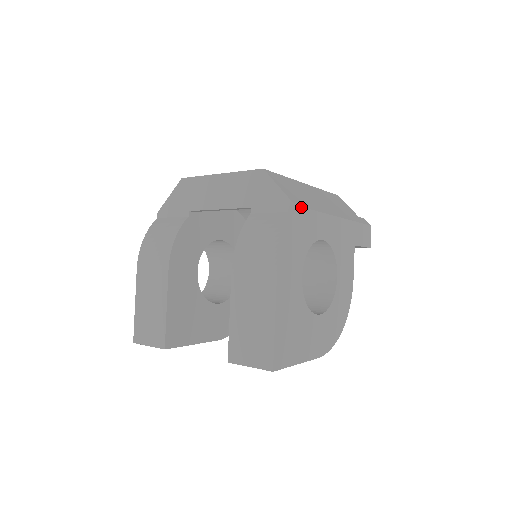
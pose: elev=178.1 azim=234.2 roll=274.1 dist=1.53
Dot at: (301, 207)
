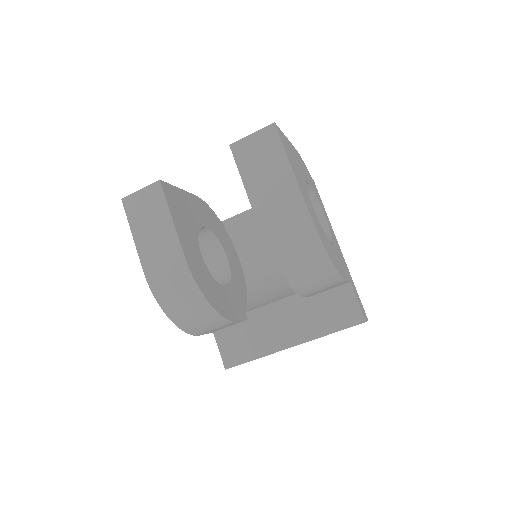
Dot at: occluded
